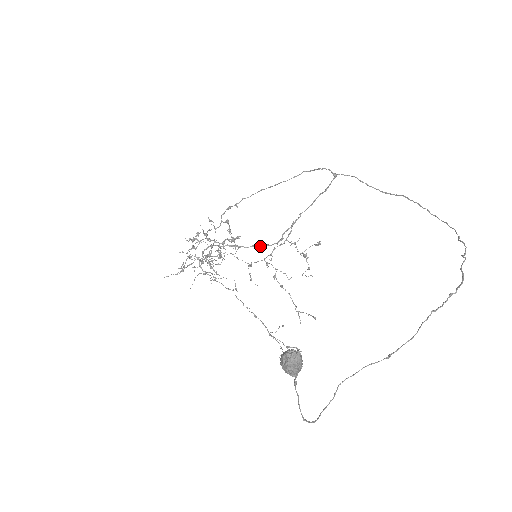
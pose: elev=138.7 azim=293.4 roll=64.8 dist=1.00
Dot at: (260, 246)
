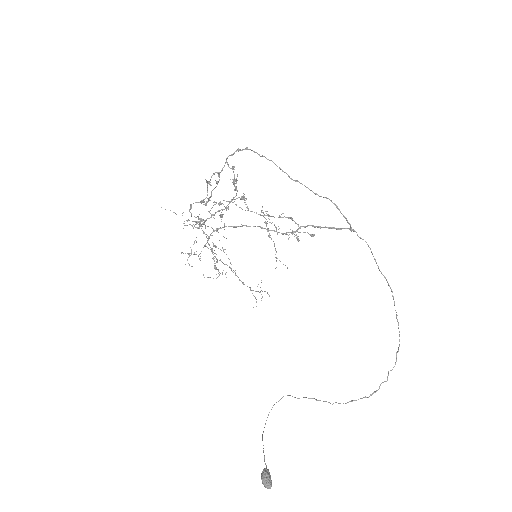
Dot at: (261, 228)
